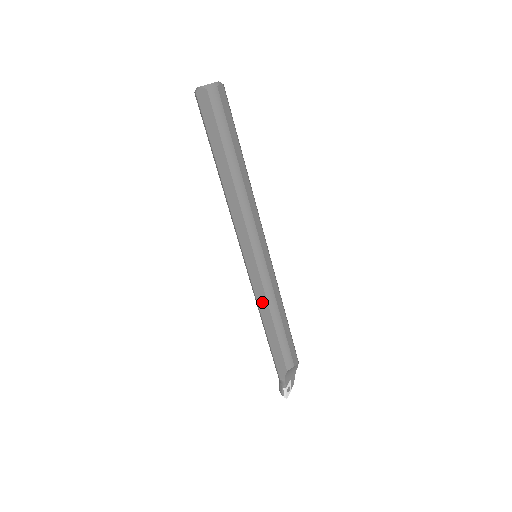
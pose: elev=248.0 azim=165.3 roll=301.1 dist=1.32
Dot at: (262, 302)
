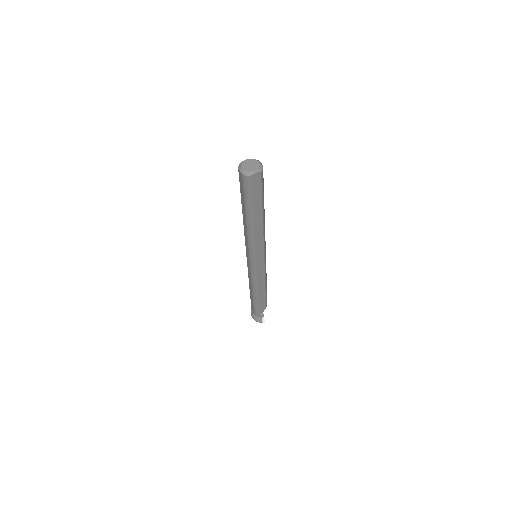
Dot at: (261, 281)
